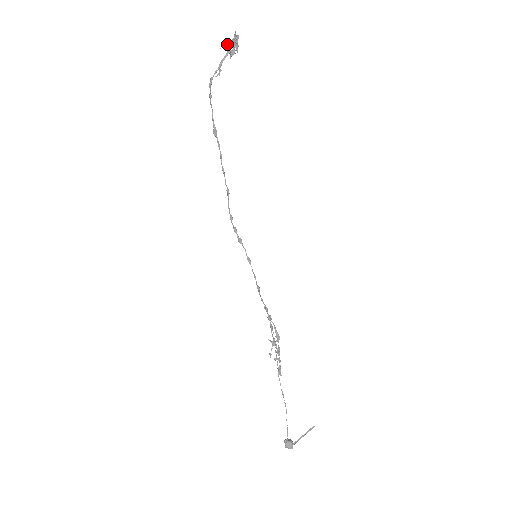
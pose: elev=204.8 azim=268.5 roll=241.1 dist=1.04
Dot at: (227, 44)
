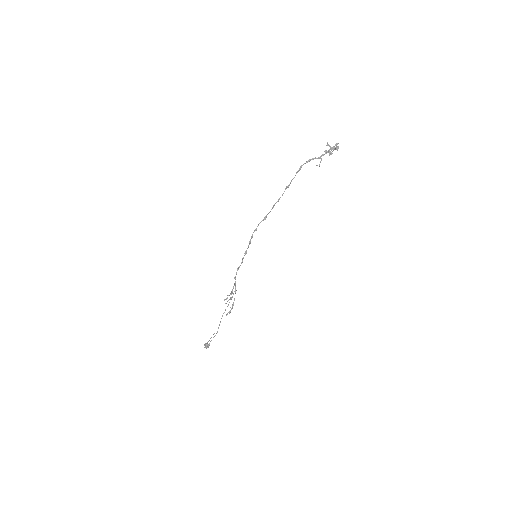
Dot at: occluded
